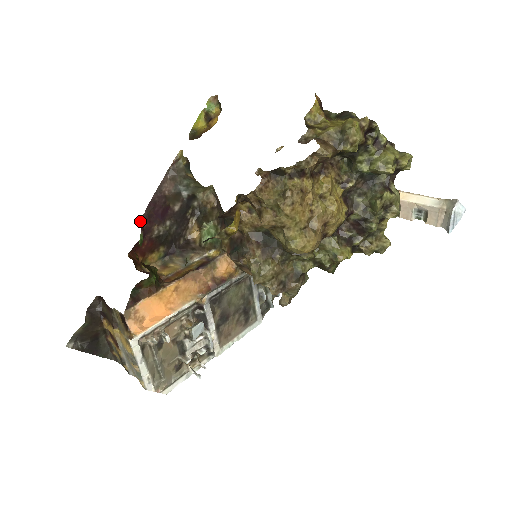
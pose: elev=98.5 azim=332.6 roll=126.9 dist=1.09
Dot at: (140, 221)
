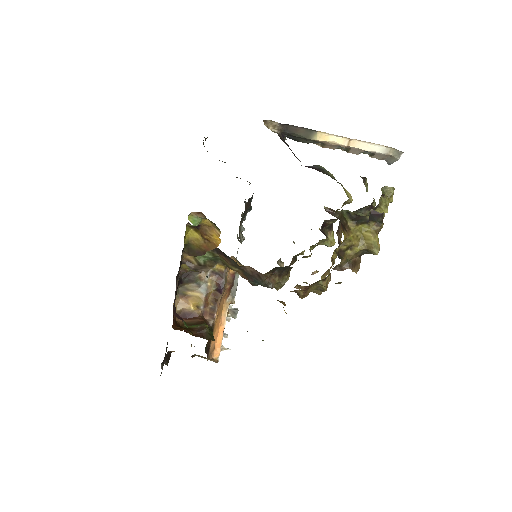
Dot at: occluded
